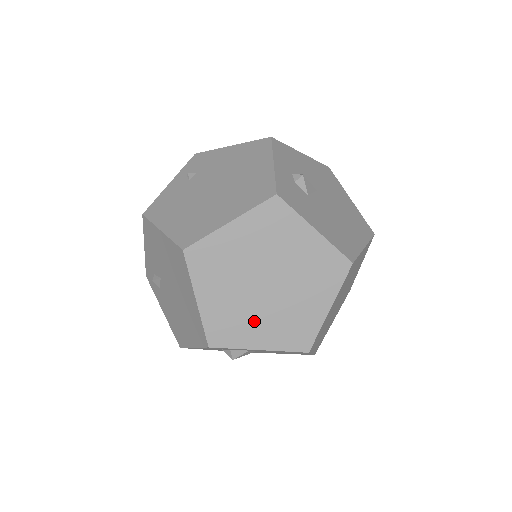
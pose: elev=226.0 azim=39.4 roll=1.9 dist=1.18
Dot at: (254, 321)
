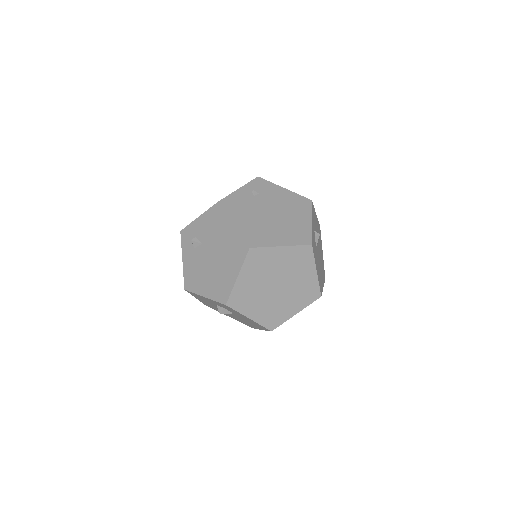
Dot at: (258, 302)
